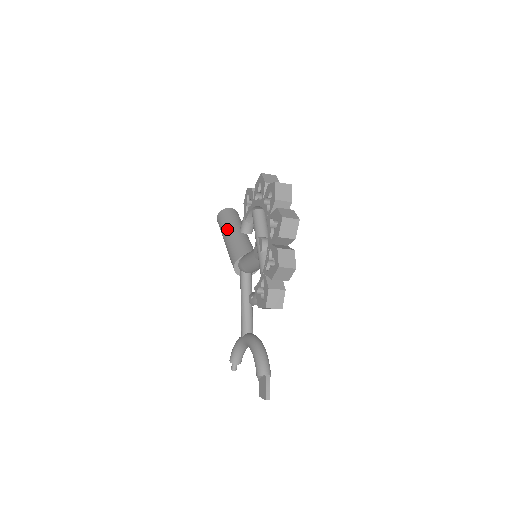
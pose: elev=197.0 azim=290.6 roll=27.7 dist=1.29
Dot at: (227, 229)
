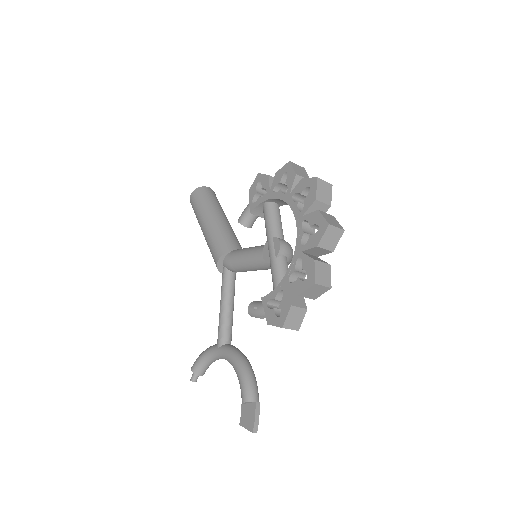
Dot at: (208, 213)
